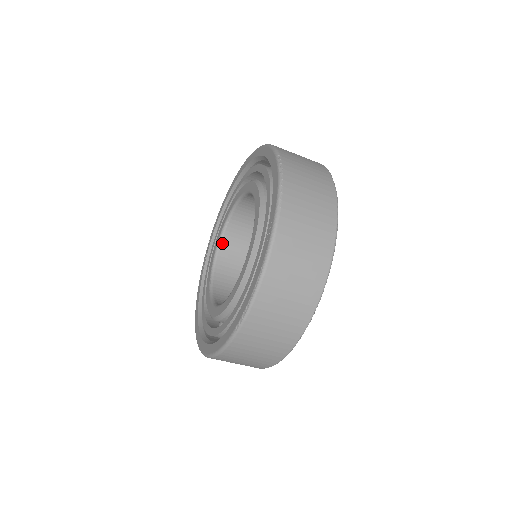
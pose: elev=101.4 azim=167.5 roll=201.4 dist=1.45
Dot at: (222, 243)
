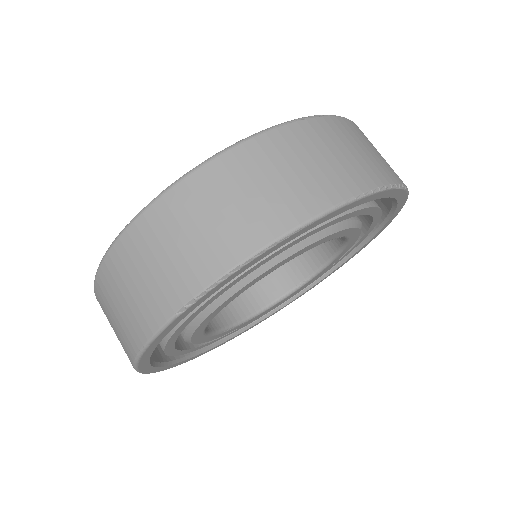
Dot at: occluded
